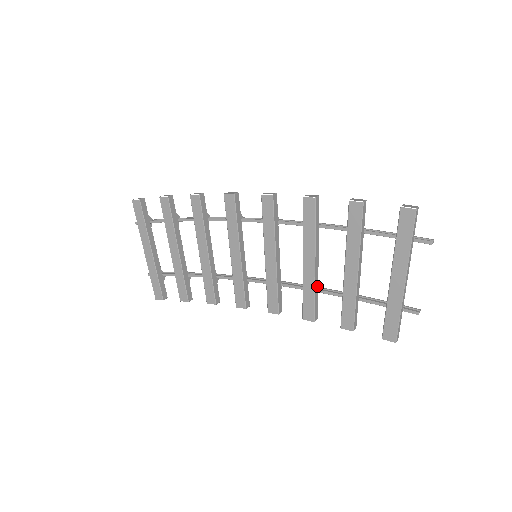
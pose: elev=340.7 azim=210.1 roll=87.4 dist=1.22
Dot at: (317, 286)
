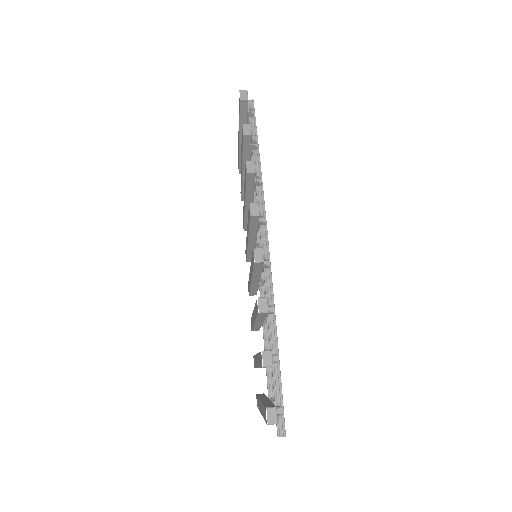
Dot at: (259, 326)
